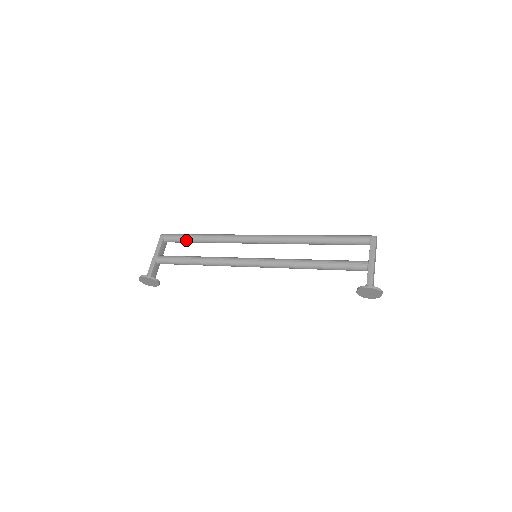
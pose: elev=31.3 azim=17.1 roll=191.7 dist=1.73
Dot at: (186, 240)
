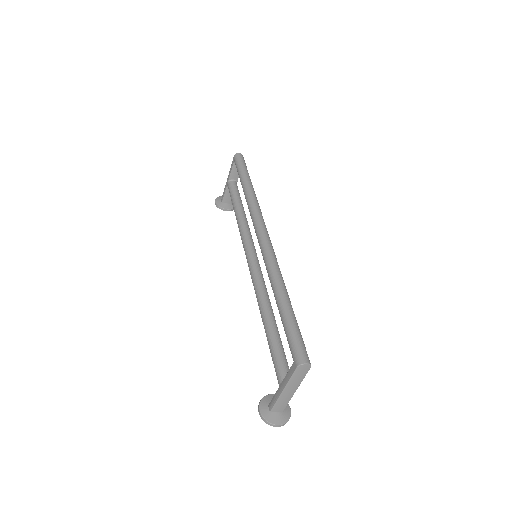
Dot at: occluded
